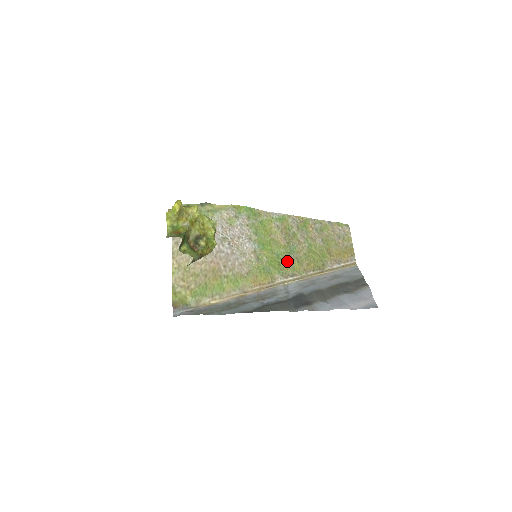
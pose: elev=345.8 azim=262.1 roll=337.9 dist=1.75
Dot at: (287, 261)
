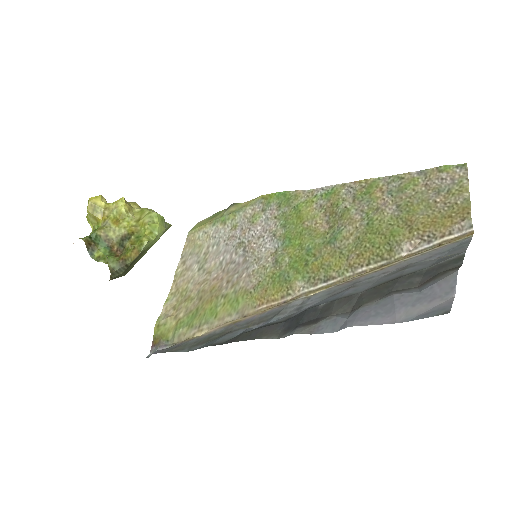
Dot at: (321, 256)
